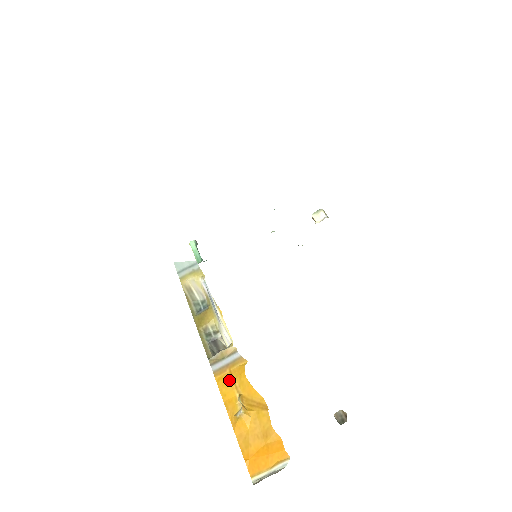
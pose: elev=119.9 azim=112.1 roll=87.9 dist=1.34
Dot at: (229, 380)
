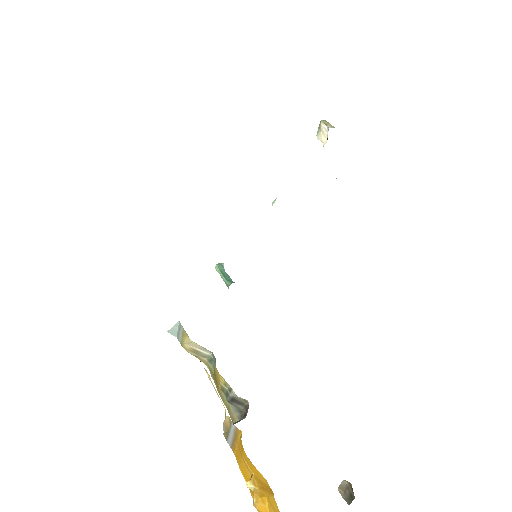
Dot at: (240, 457)
